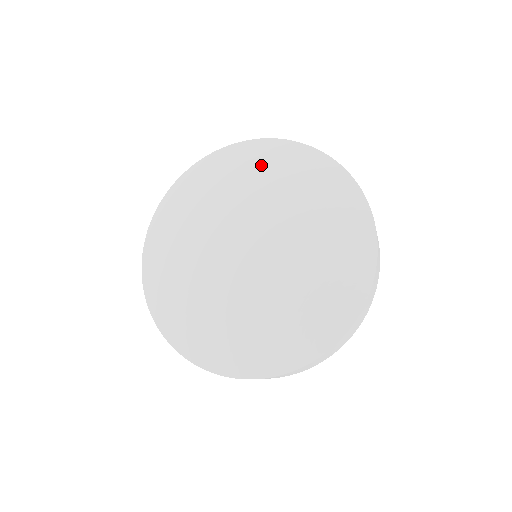
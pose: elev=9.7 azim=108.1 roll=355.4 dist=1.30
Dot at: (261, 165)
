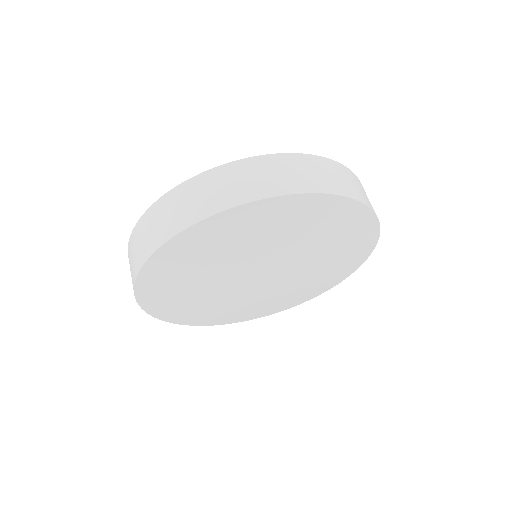
Dot at: (282, 223)
